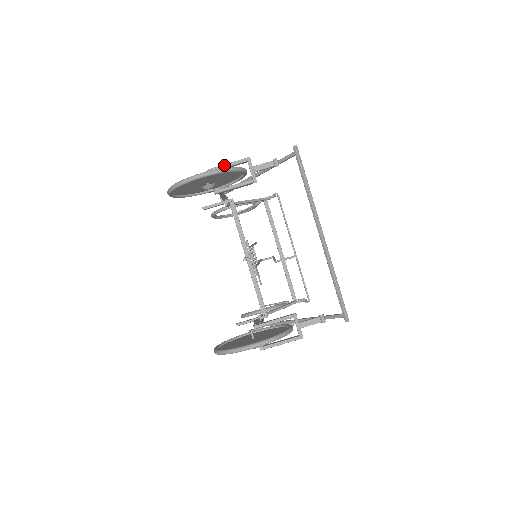
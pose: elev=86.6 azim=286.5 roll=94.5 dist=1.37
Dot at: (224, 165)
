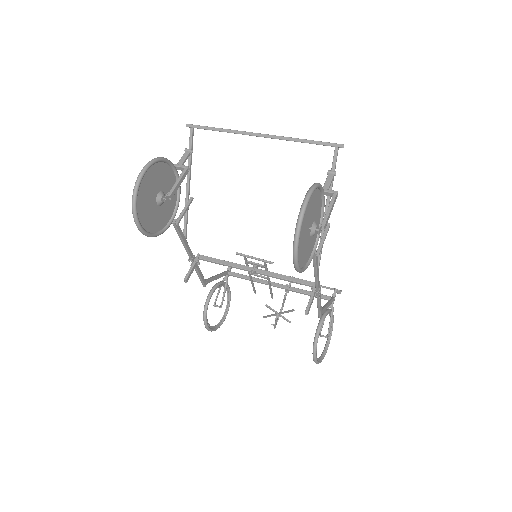
Dot at: occluded
